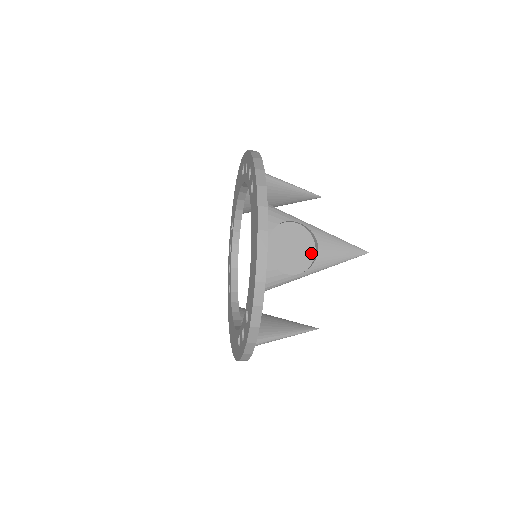
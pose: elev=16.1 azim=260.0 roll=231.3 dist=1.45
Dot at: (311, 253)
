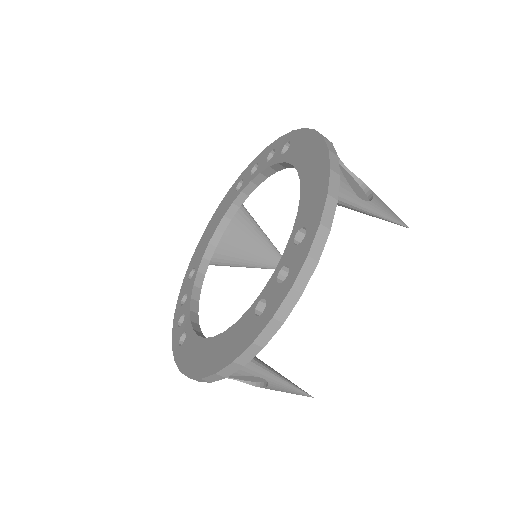
Dot at: (365, 196)
